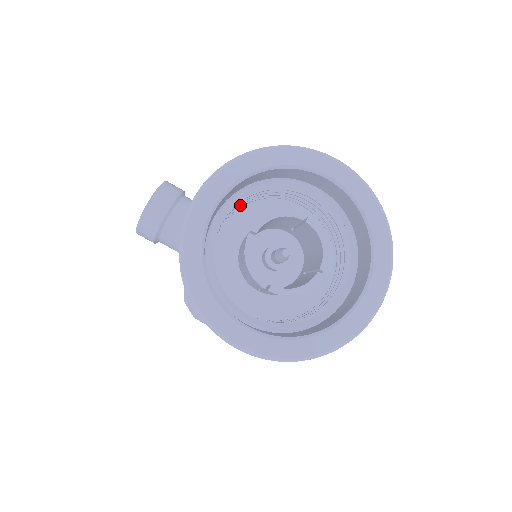
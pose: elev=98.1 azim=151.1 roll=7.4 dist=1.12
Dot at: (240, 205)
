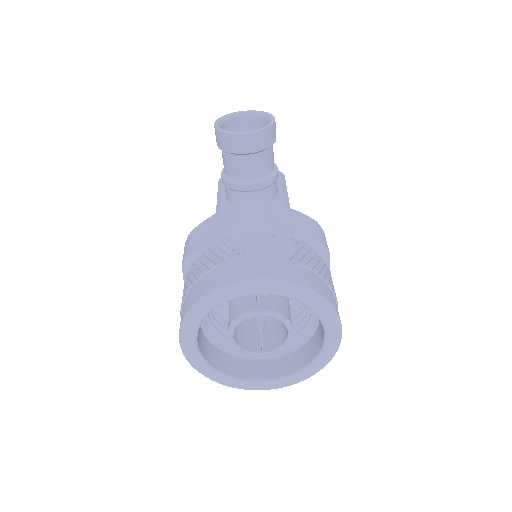
Dot at: occluded
